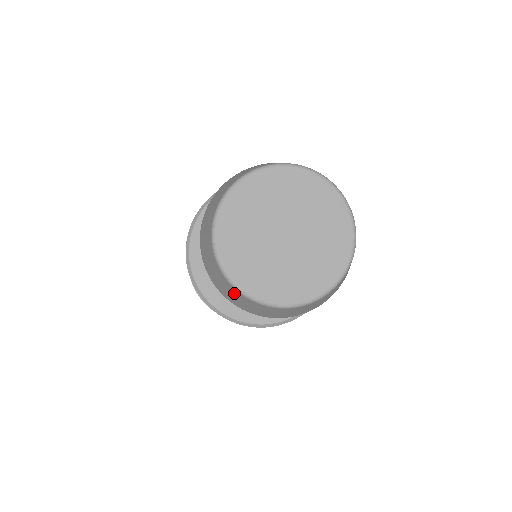
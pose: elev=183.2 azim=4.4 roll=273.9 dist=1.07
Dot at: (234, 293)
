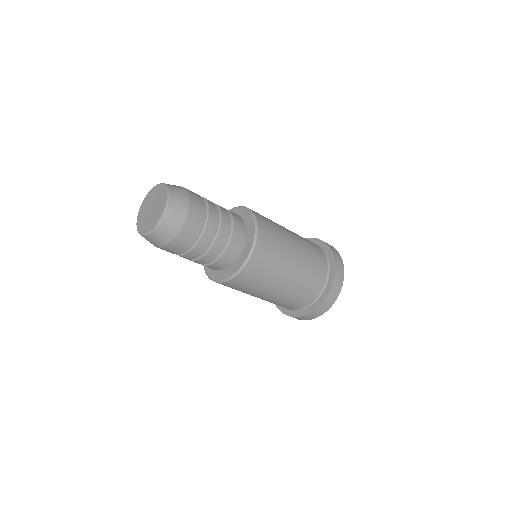
Dot at: occluded
